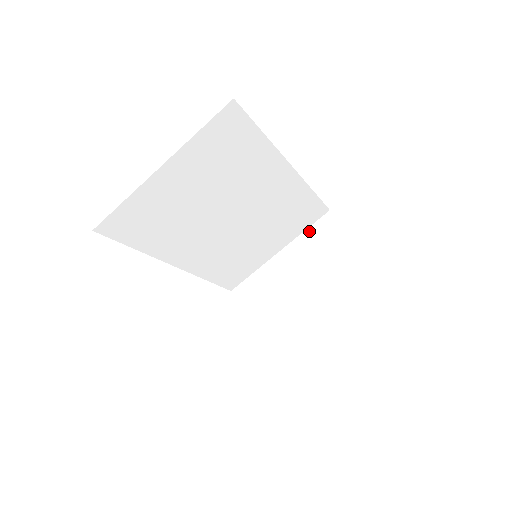
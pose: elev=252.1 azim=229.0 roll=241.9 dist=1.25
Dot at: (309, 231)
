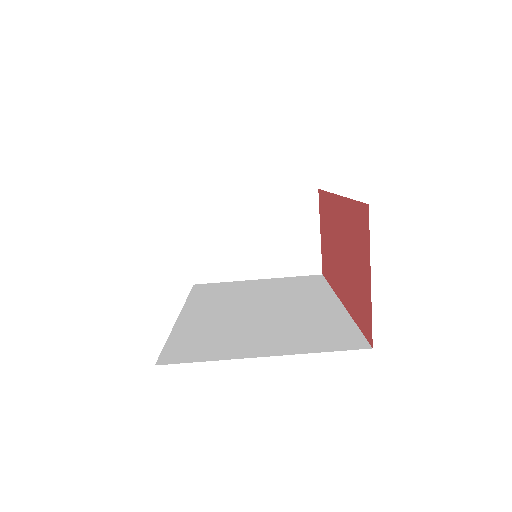
Dot at: (289, 195)
